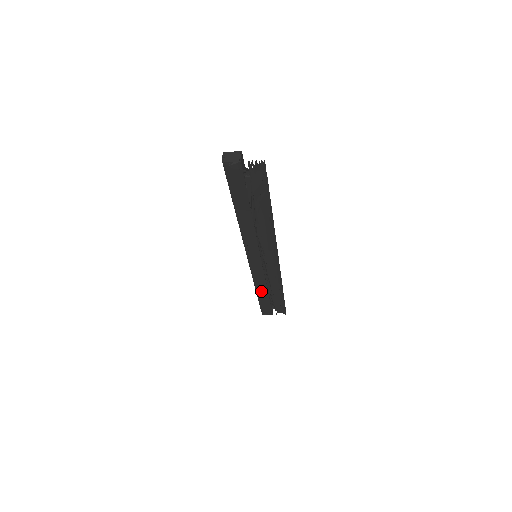
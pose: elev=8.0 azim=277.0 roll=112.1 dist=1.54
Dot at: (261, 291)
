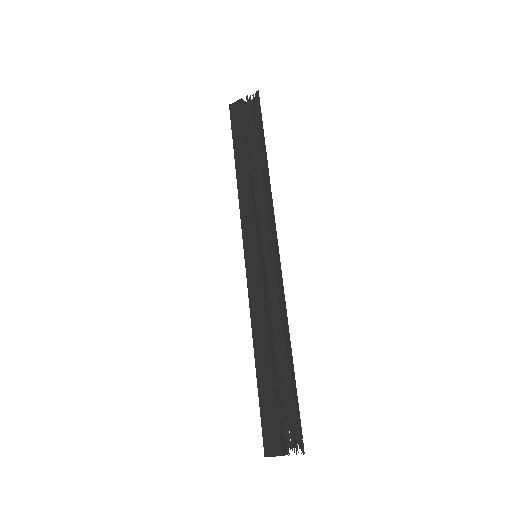
Dot at: (261, 350)
